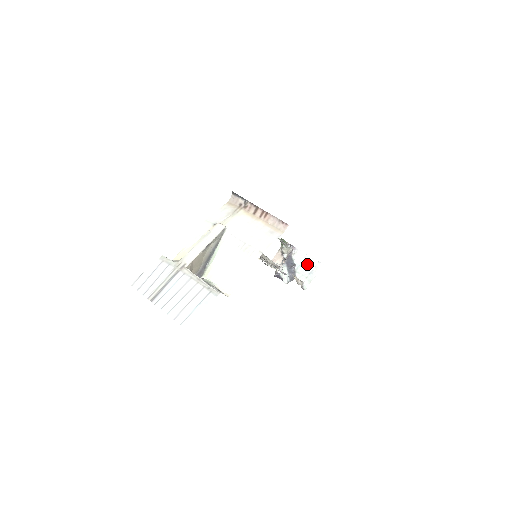
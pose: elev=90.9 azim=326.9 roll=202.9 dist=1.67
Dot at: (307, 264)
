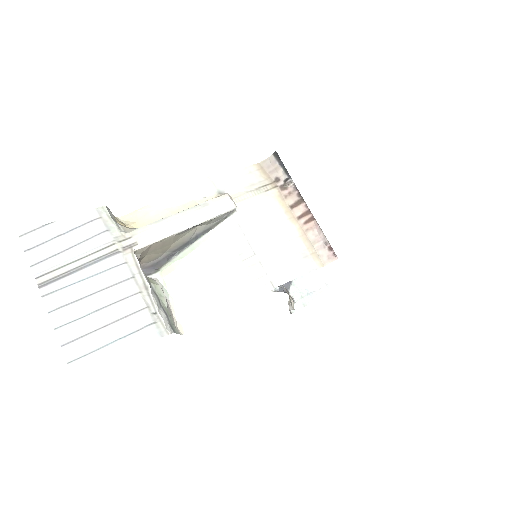
Dot at: (311, 279)
